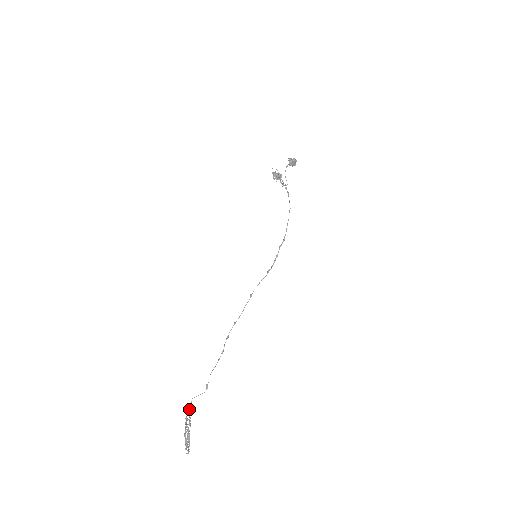
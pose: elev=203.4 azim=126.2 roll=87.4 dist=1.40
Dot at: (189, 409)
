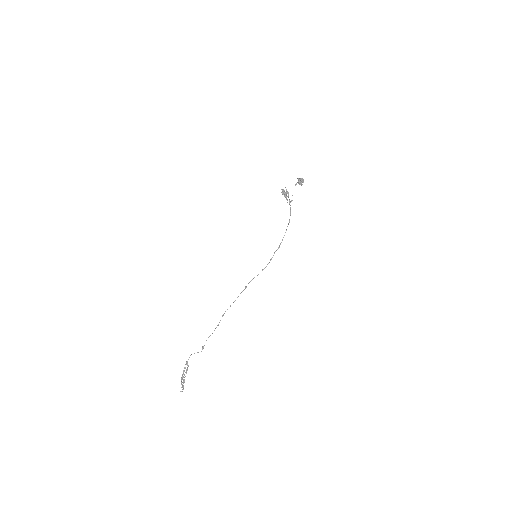
Dot at: (187, 361)
